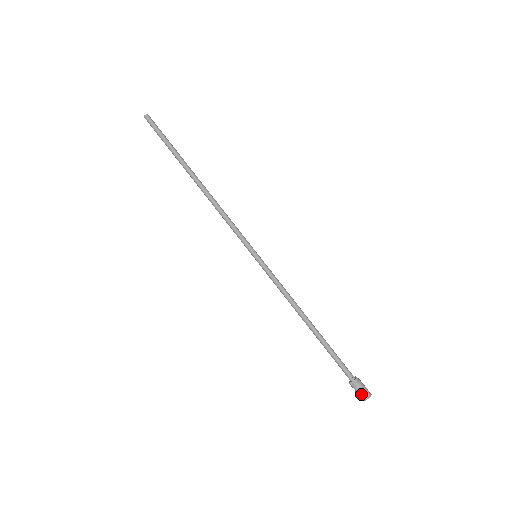
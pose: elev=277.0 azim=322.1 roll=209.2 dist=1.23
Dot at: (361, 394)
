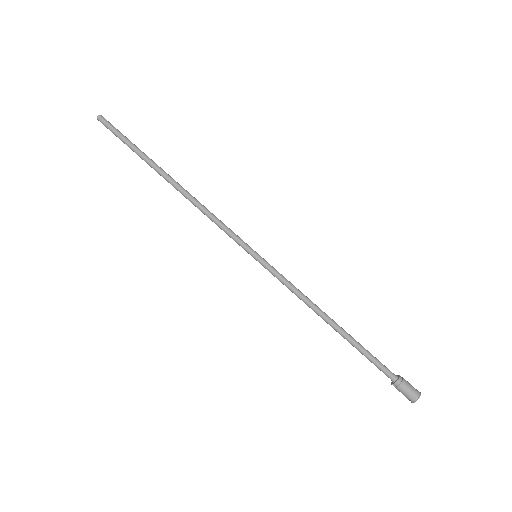
Dot at: (408, 396)
